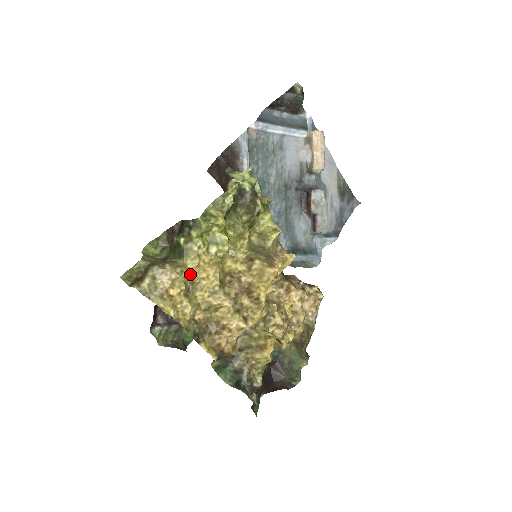
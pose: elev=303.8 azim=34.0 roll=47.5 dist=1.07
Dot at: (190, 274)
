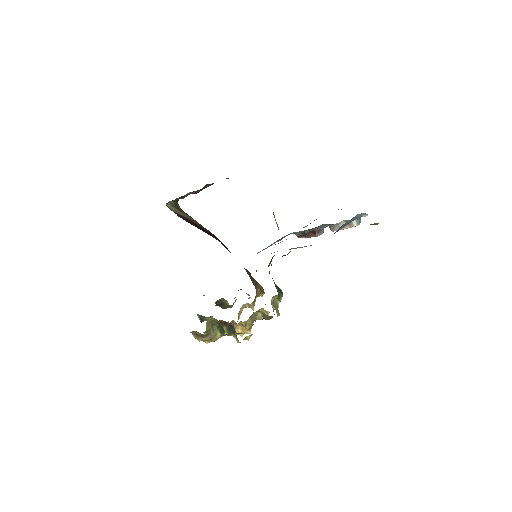
Dot at: occluded
